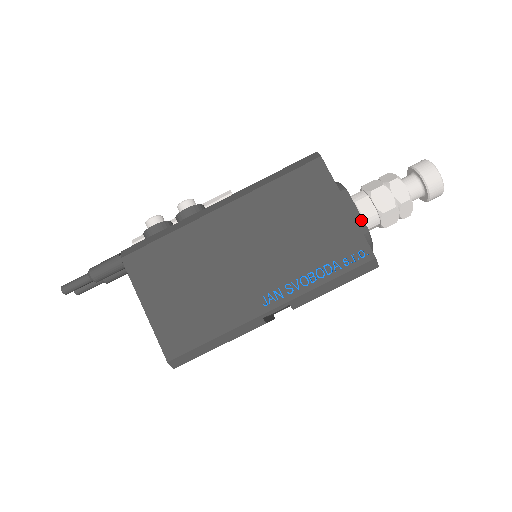
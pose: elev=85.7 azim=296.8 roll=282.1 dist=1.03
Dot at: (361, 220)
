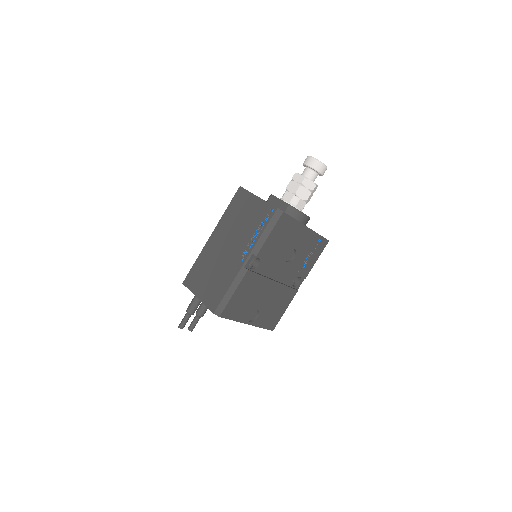
Dot at: (283, 202)
